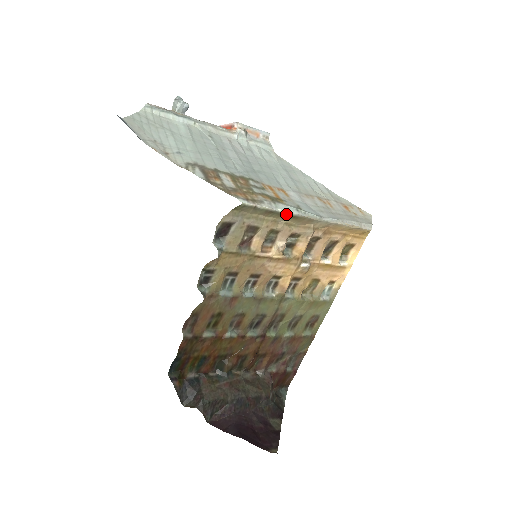
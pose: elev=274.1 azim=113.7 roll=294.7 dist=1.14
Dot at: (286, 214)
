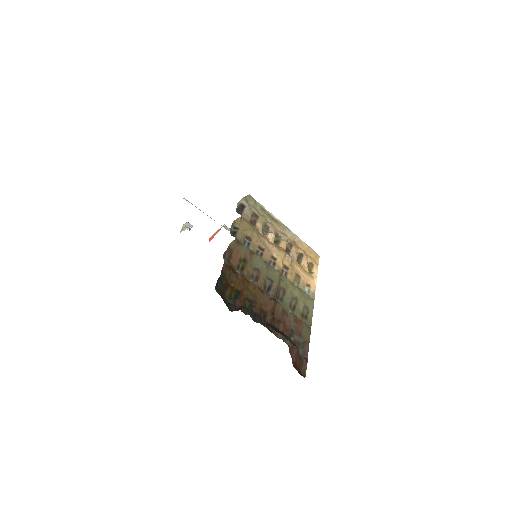
Dot at: (271, 216)
